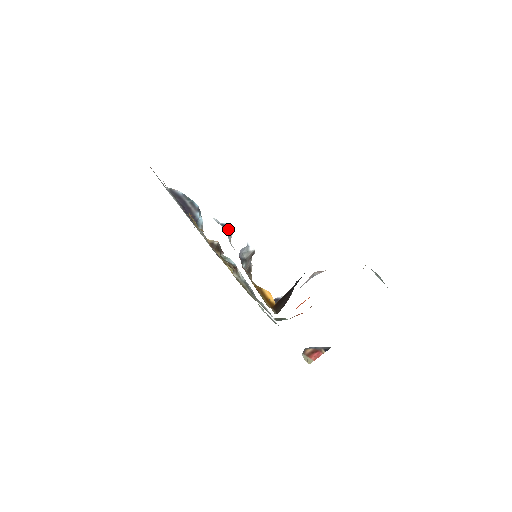
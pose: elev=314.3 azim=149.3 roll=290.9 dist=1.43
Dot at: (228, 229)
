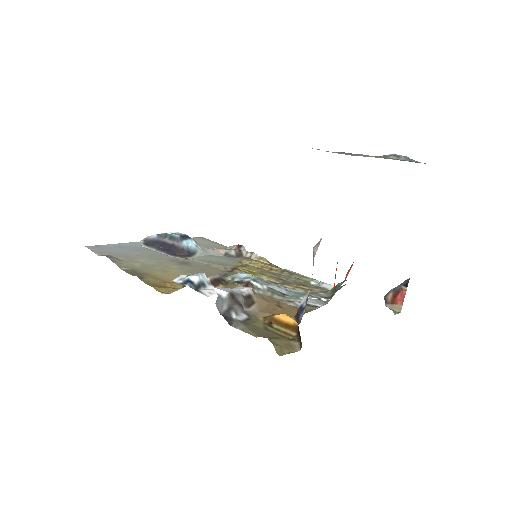
Dot at: (193, 282)
